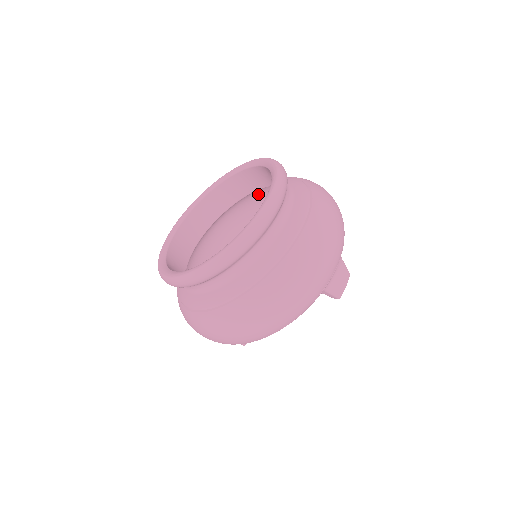
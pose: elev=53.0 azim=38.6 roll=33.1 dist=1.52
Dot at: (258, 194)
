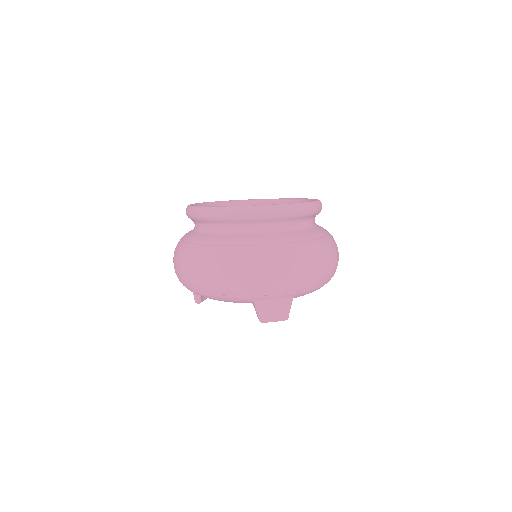
Dot at: occluded
